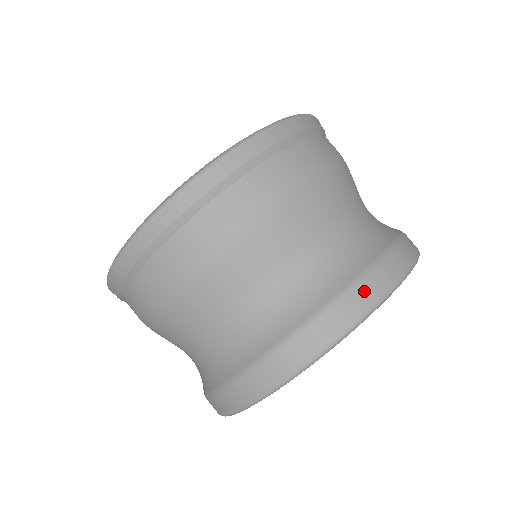
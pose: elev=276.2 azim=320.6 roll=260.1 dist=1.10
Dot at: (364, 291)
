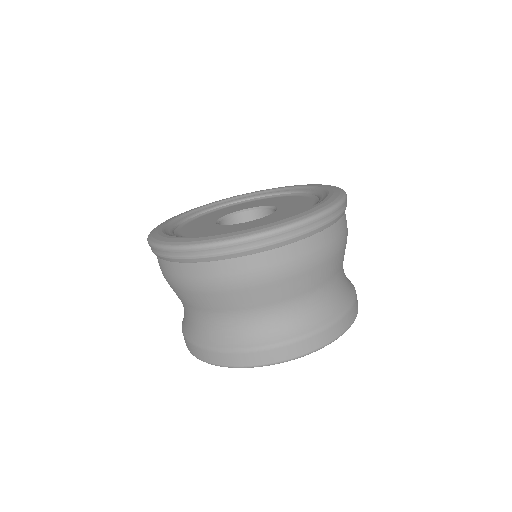
Dot at: (268, 354)
